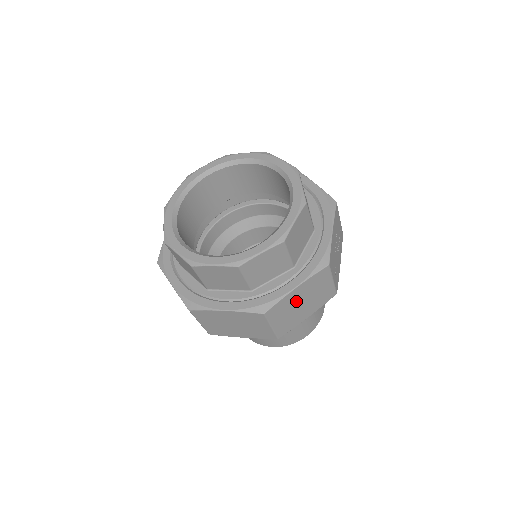
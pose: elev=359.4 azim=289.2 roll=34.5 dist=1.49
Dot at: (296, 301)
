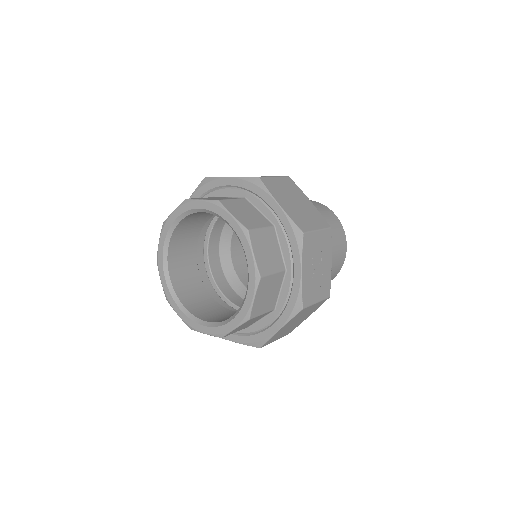
Dot at: (287, 328)
